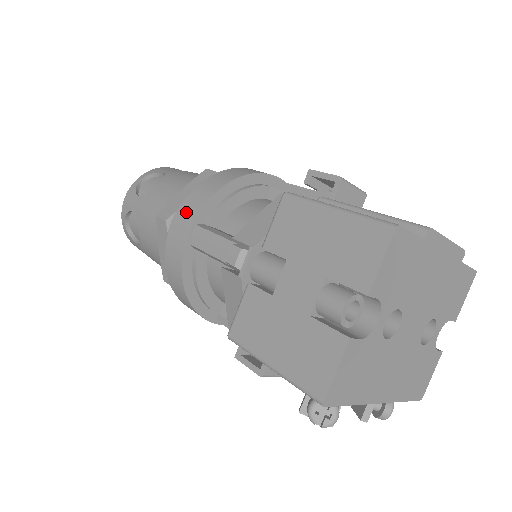
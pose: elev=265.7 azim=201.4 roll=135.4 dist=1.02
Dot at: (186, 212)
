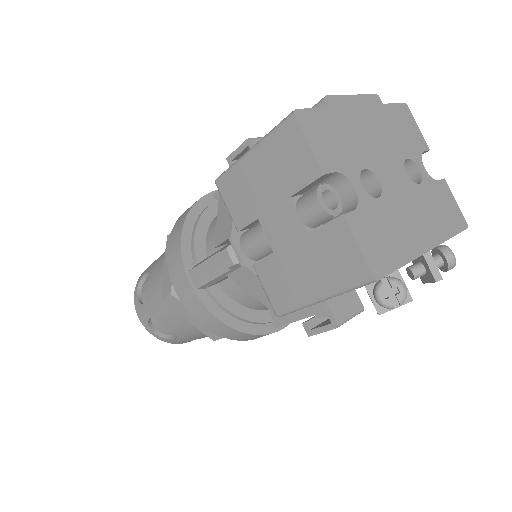
Dot at: (175, 271)
